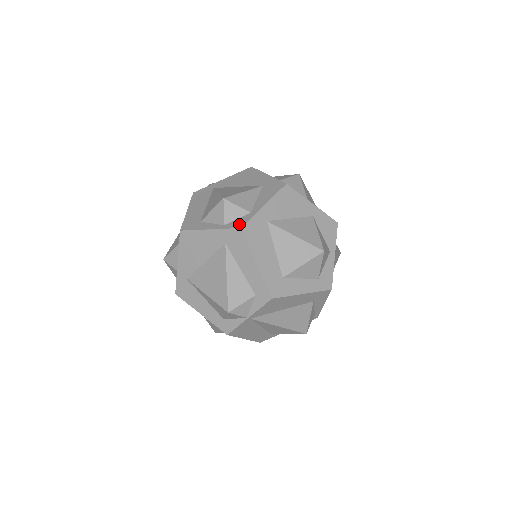
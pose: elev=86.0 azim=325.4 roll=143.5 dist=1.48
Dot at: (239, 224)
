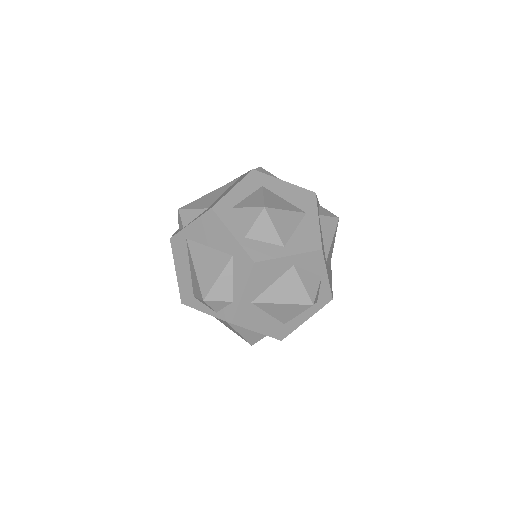
Dot at: (228, 317)
